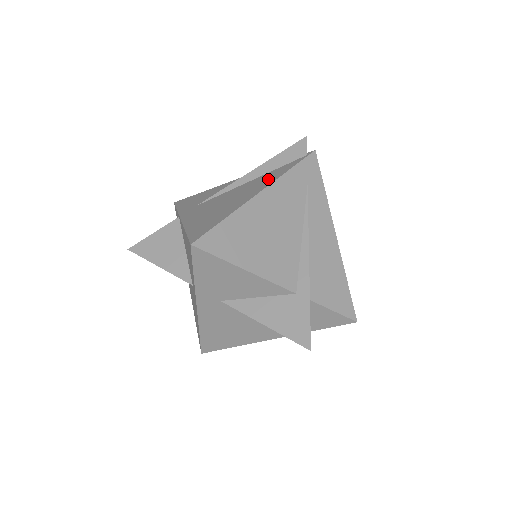
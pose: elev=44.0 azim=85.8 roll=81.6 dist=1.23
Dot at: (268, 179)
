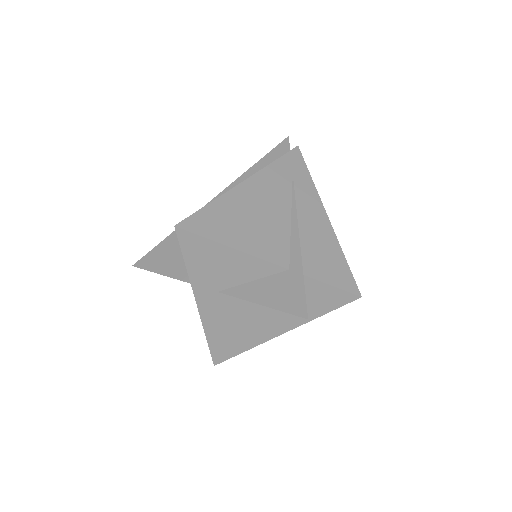
Dot at: occluded
